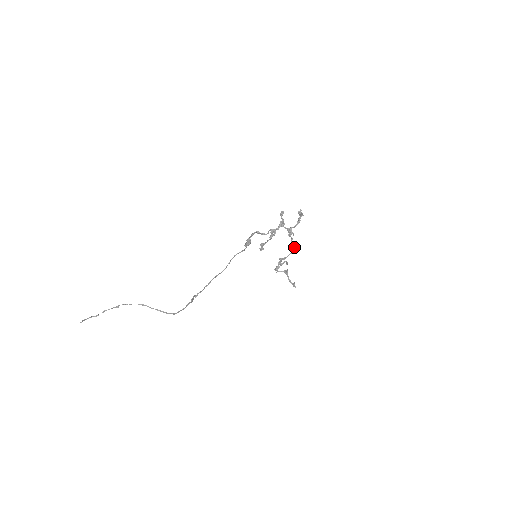
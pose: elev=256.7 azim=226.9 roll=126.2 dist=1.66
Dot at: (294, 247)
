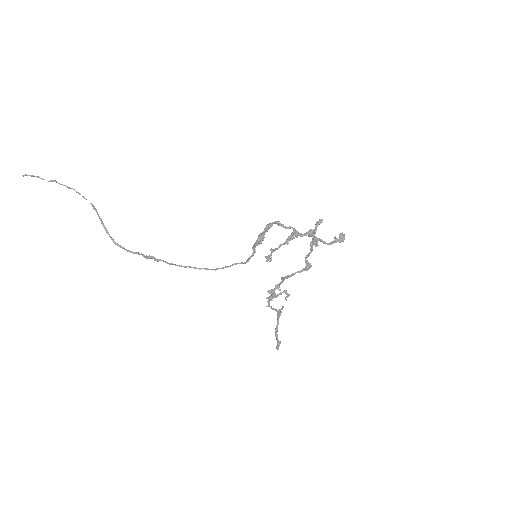
Dot at: occluded
